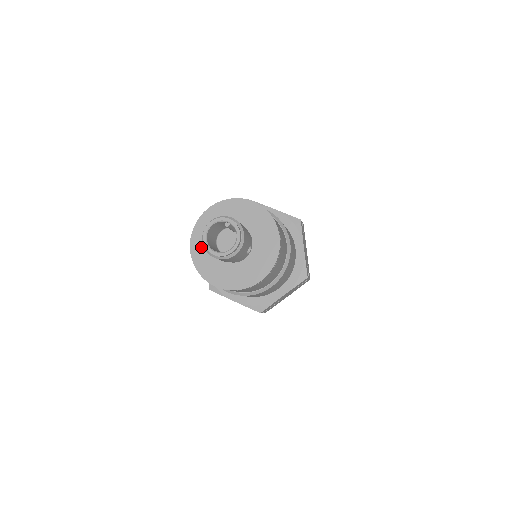
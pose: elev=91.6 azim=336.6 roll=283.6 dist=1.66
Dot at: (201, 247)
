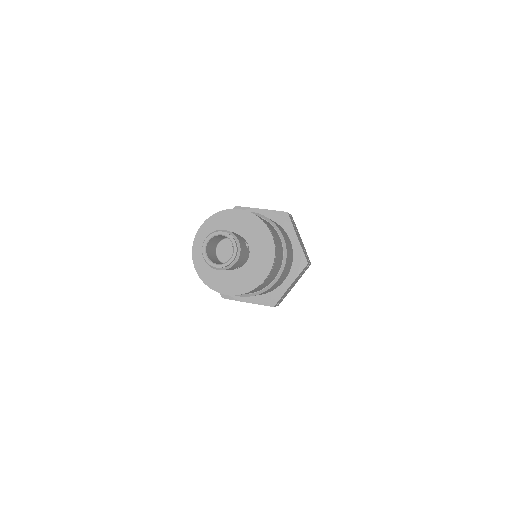
Dot at: (209, 231)
